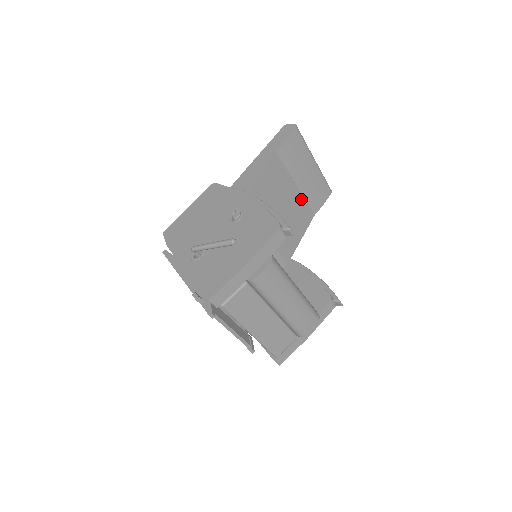
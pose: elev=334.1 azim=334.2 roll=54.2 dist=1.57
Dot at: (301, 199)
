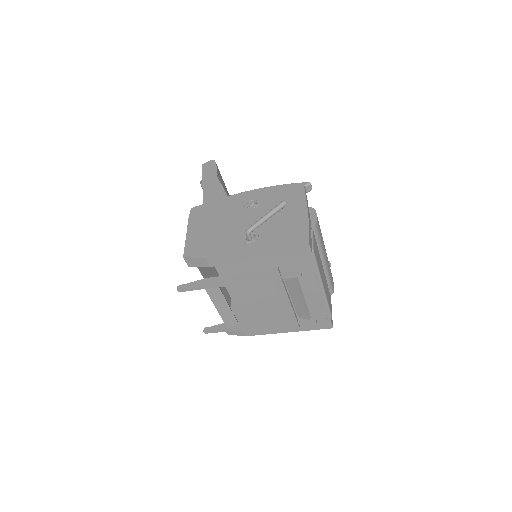
Dot at: occluded
